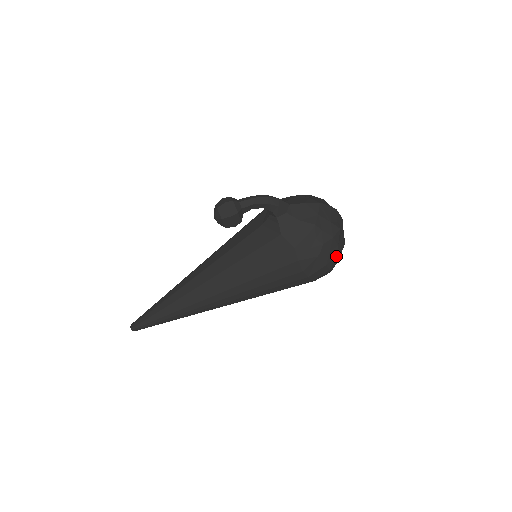
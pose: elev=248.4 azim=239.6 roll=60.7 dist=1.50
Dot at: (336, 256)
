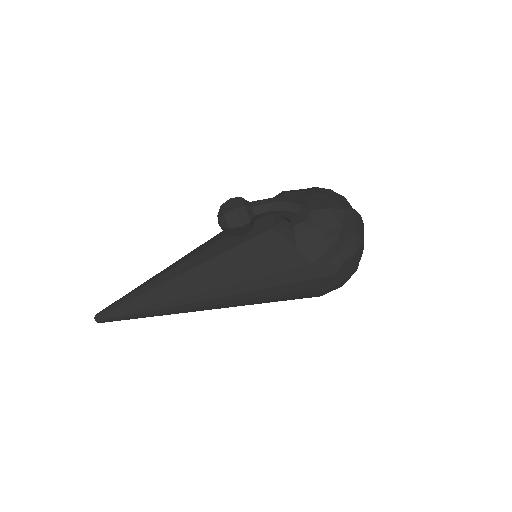
Dot at: (353, 272)
